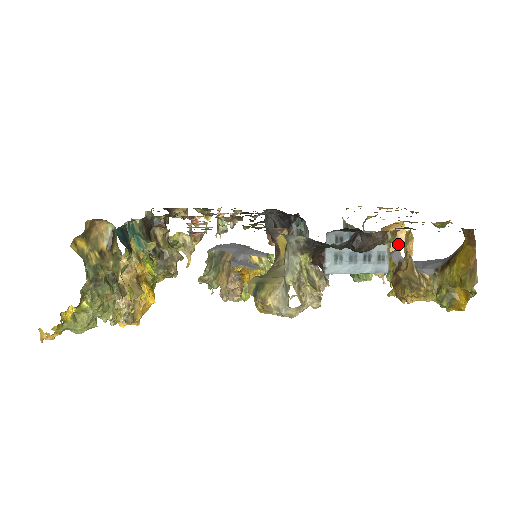
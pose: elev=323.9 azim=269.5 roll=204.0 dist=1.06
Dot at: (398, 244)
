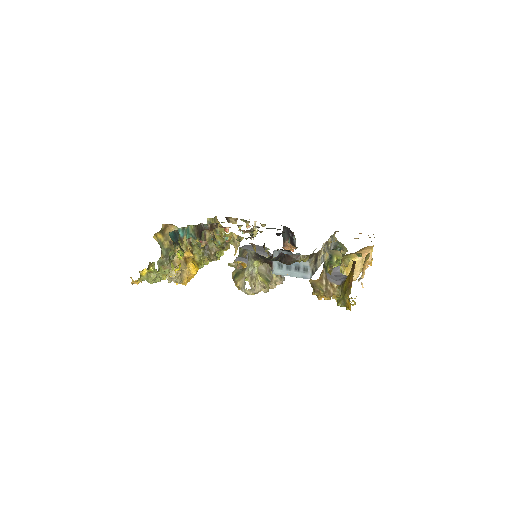
Dot at: occluded
